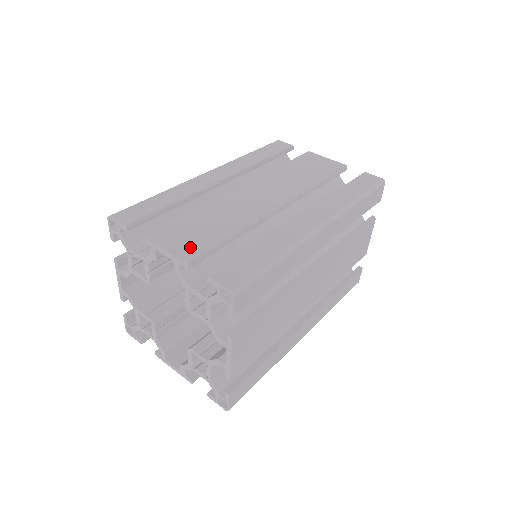
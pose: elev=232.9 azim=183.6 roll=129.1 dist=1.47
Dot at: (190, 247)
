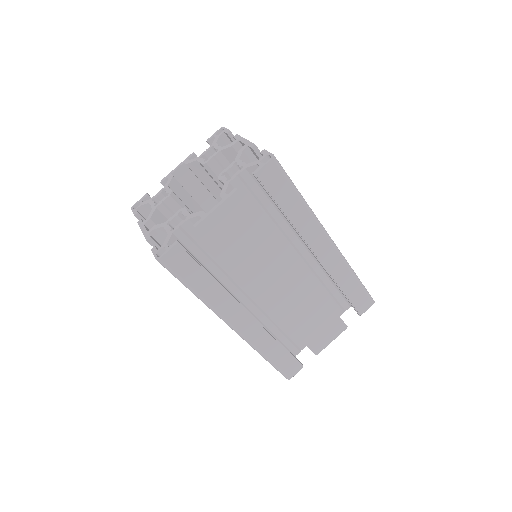
Dot at: occluded
